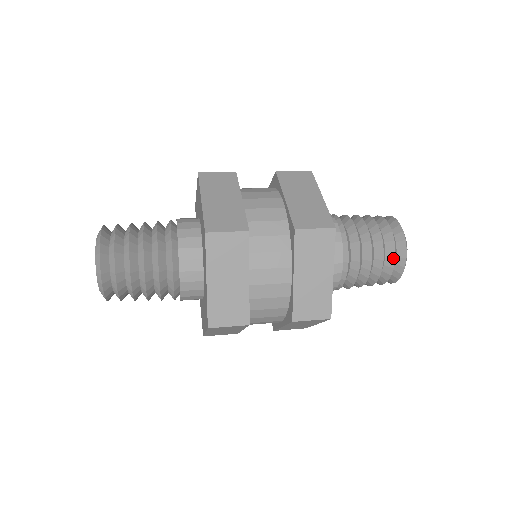
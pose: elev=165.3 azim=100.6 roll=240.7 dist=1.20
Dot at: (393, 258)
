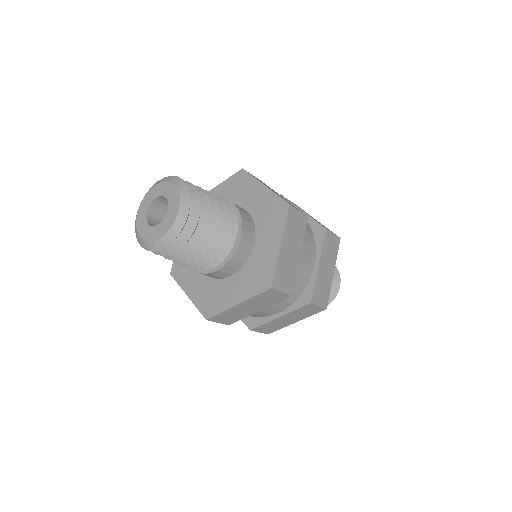
Dot at: (335, 283)
